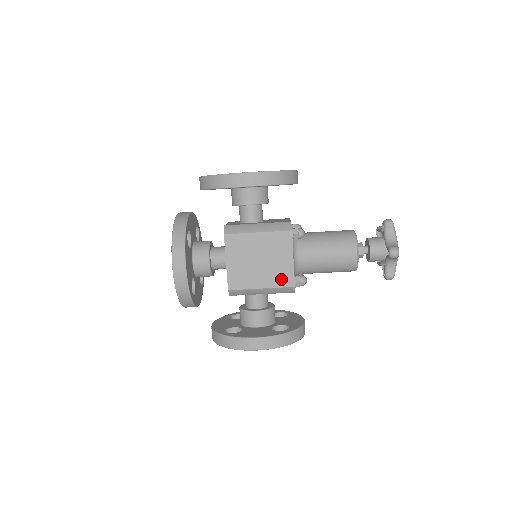
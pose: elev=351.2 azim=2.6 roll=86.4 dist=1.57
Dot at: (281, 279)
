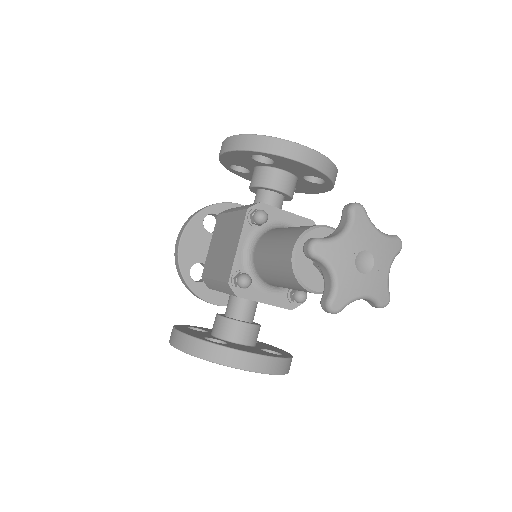
Dot at: (225, 270)
